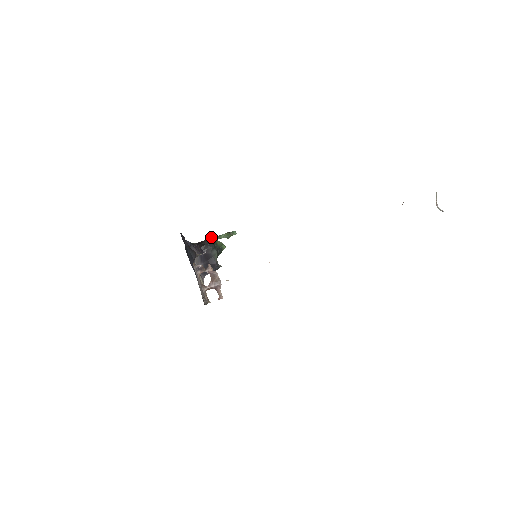
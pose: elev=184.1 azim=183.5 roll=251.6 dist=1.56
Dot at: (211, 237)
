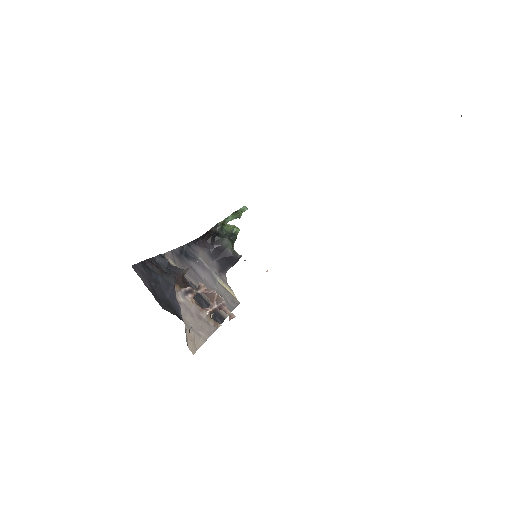
Dot at: (215, 225)
